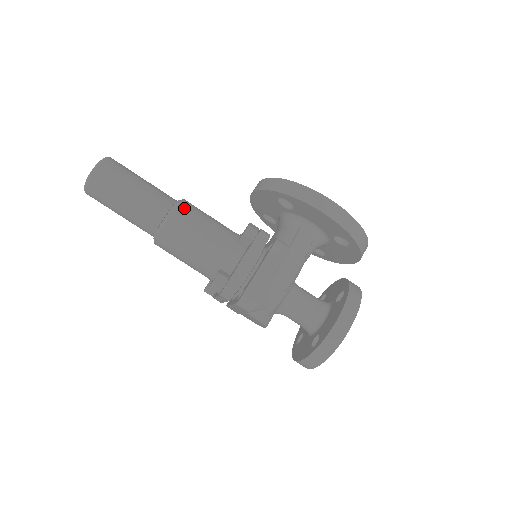
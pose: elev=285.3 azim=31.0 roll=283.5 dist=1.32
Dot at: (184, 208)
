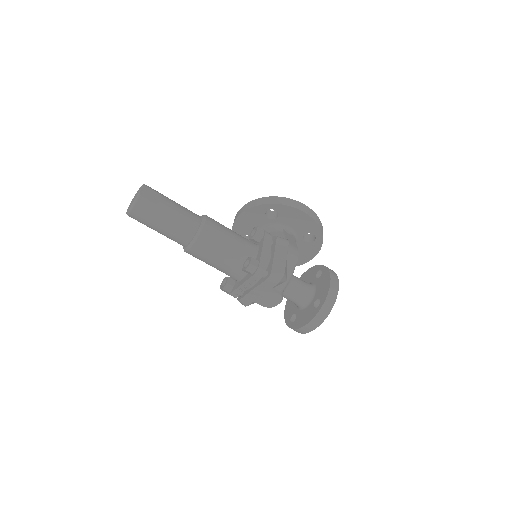
Dot at: (210, 218)
